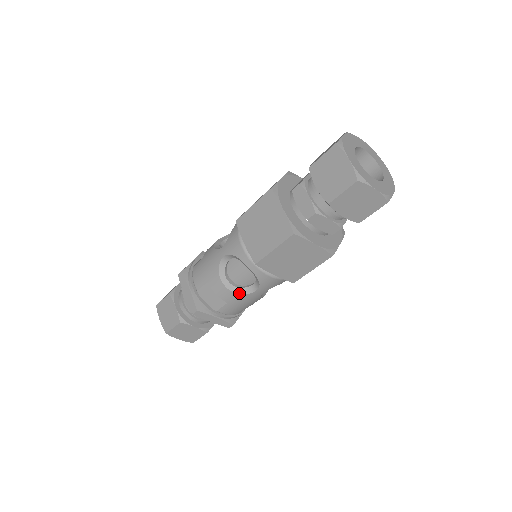
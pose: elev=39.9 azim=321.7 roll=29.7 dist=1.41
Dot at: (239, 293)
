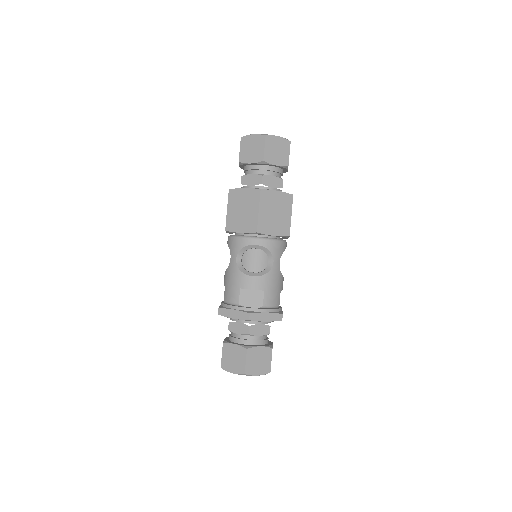
Dot at: (265, 274)
